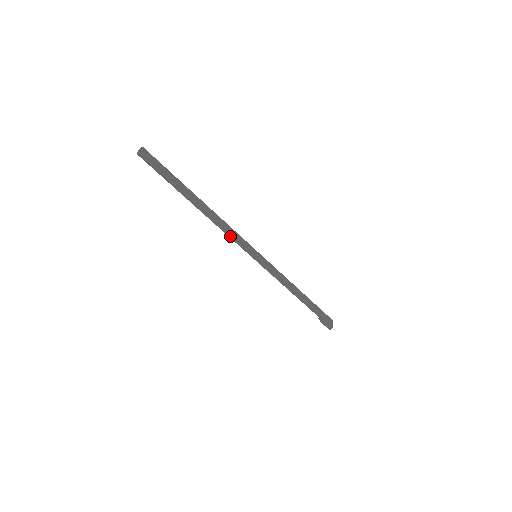
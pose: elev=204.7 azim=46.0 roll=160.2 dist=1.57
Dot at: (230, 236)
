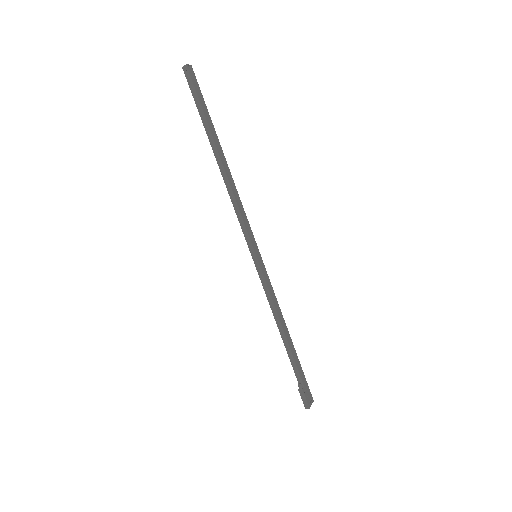
Dot at: (237, 214)
